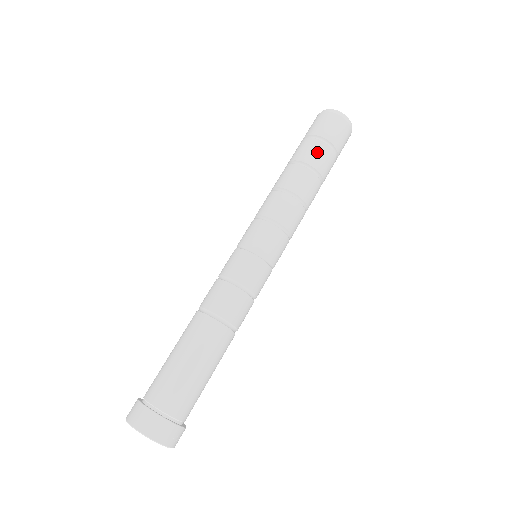
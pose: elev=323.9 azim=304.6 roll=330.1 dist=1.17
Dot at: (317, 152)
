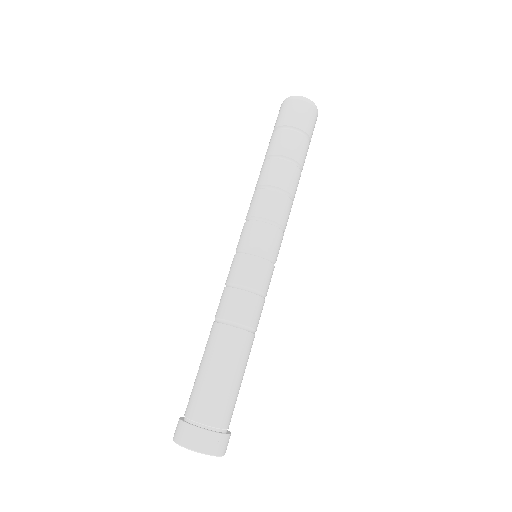
Dot at: (284, 141)
